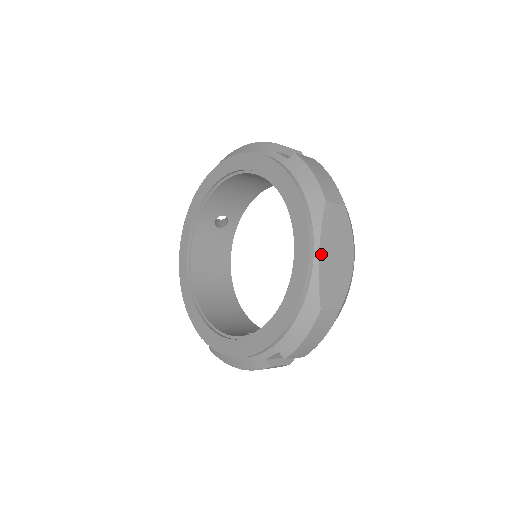
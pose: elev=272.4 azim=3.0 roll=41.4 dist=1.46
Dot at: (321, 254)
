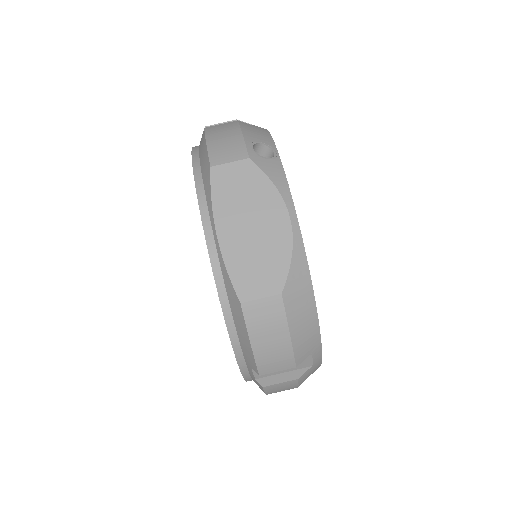
Dot at: (221, 233)
